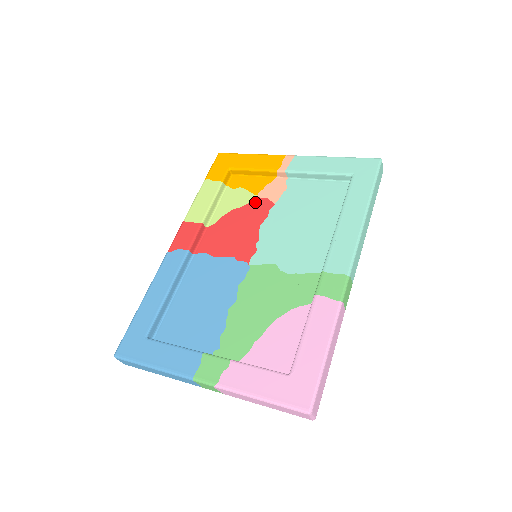
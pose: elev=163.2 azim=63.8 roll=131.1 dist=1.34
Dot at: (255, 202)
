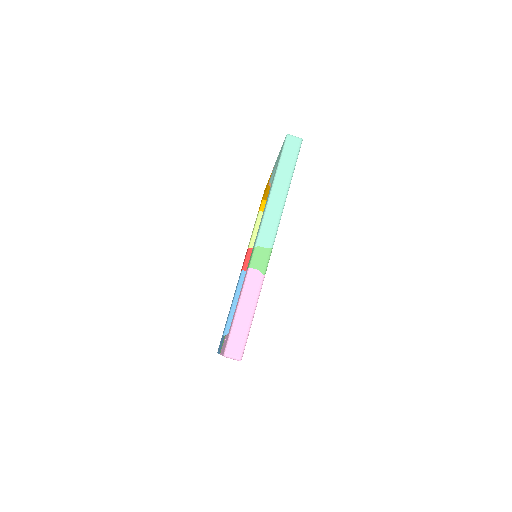
Dot at: occluded
